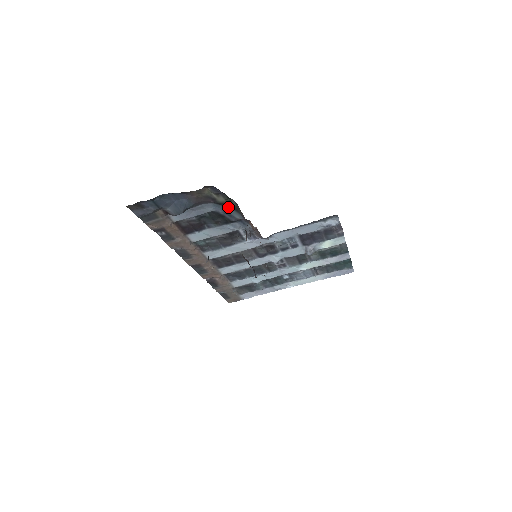
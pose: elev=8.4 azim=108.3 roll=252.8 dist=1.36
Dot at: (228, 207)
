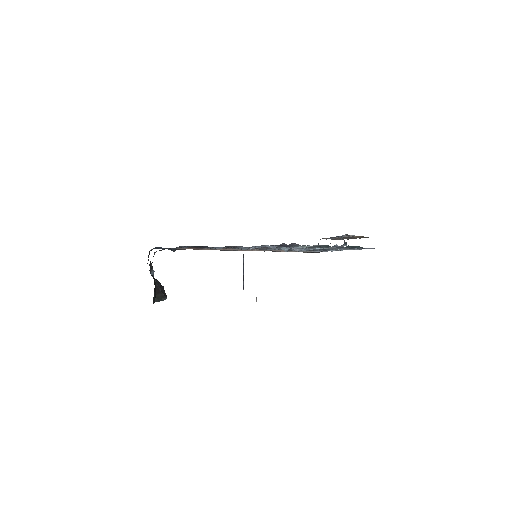
Dot at: occluded
